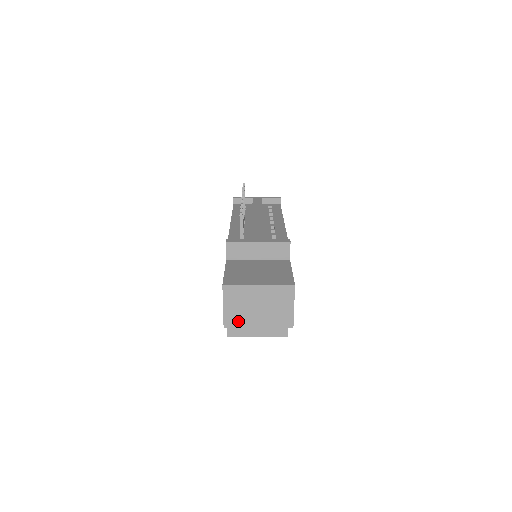
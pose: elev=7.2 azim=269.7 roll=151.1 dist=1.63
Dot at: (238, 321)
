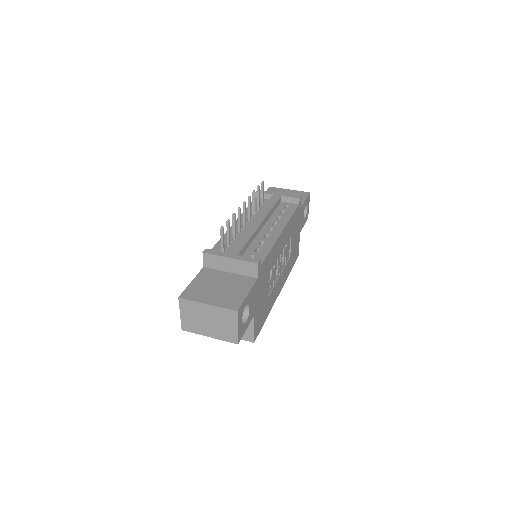
Dot at: (193, 328)
